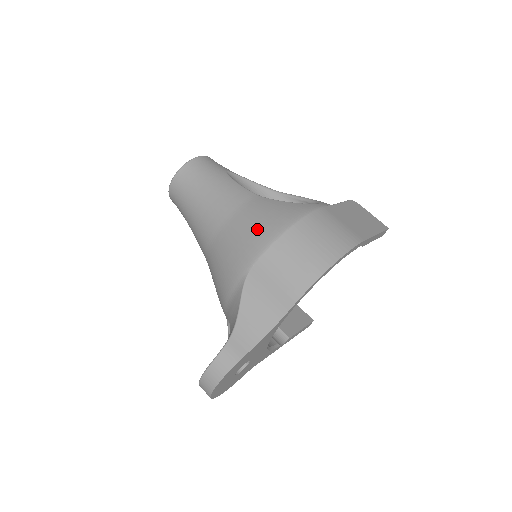
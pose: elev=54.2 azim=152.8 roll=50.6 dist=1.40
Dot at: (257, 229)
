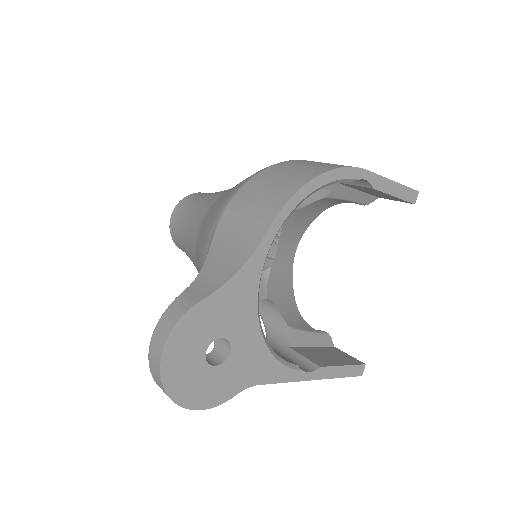
Dot at: (233, 188)
